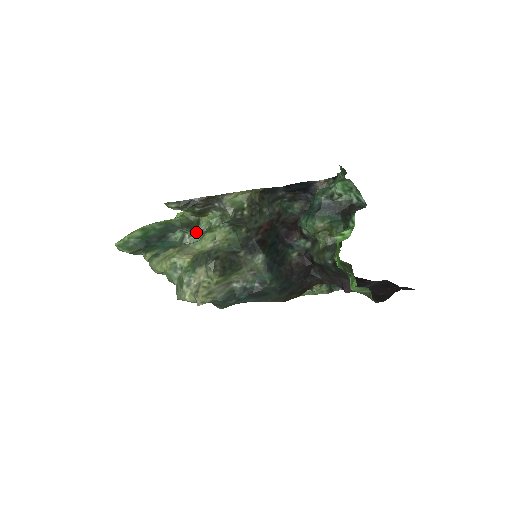
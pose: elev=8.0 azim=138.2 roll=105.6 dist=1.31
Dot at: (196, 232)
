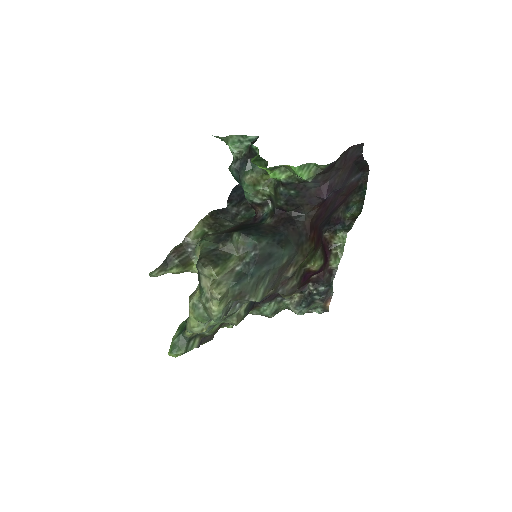
Dot at: occluded
